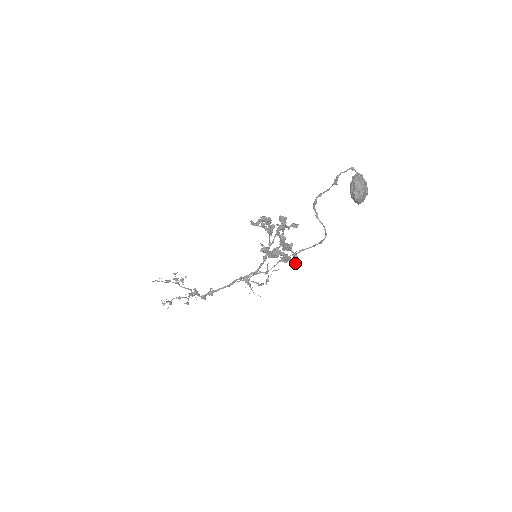
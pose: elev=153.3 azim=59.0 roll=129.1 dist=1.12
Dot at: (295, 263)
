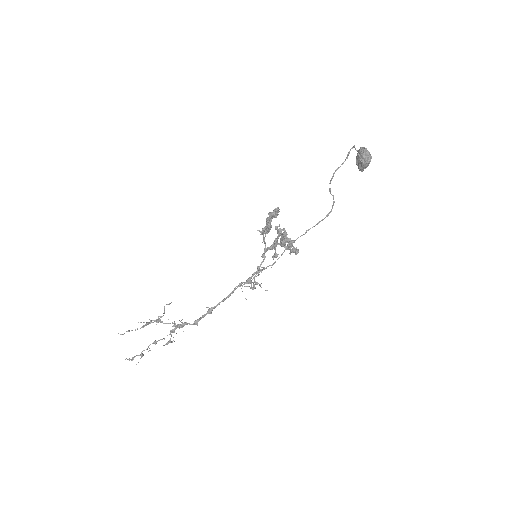
Dot at: (293, 250)
